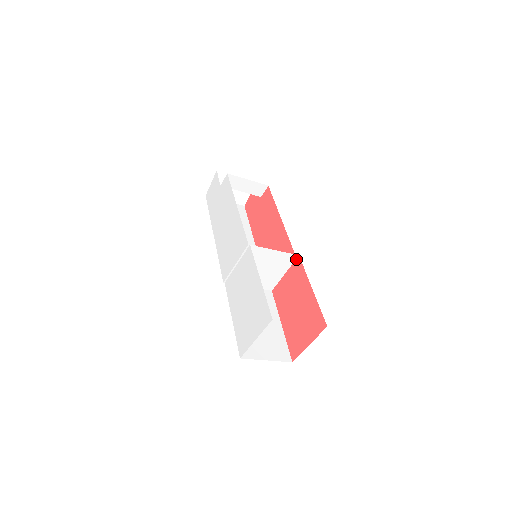
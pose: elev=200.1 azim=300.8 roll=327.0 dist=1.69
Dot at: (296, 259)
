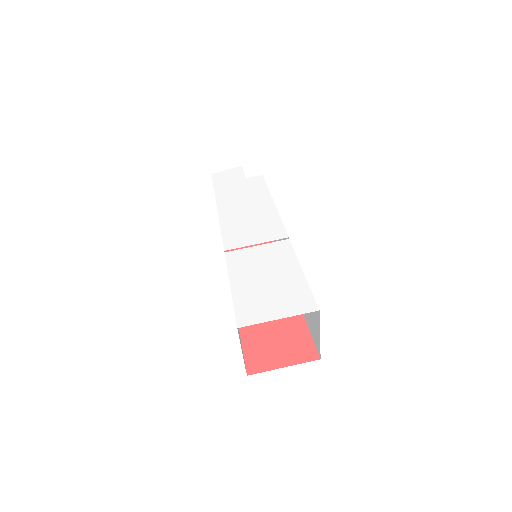
Dot at: occluded
